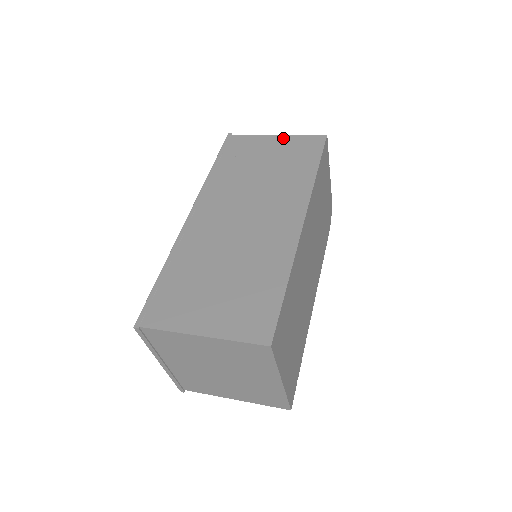
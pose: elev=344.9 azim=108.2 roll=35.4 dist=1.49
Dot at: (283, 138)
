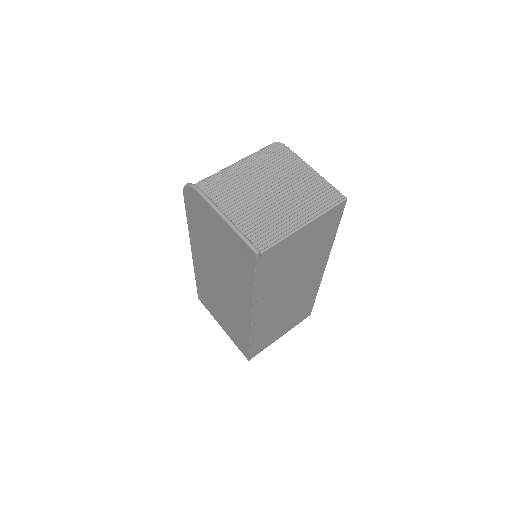
Dot at: (312, 226)
